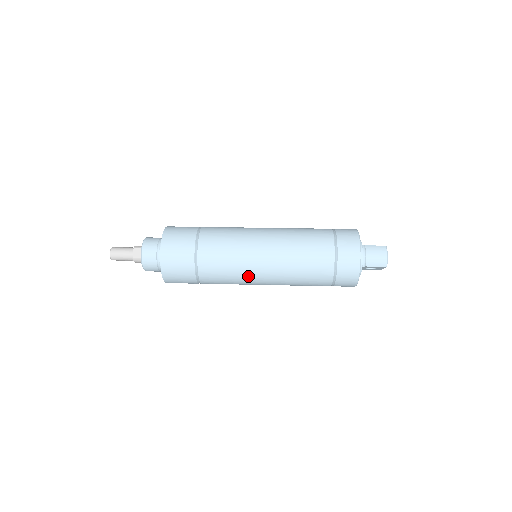
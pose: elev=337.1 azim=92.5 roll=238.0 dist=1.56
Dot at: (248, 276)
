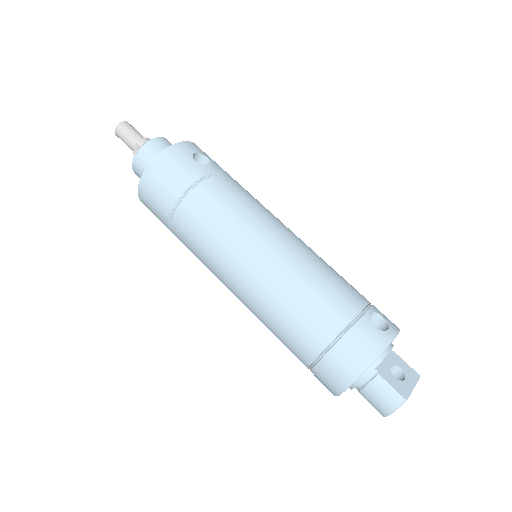
Dot at: occluded
